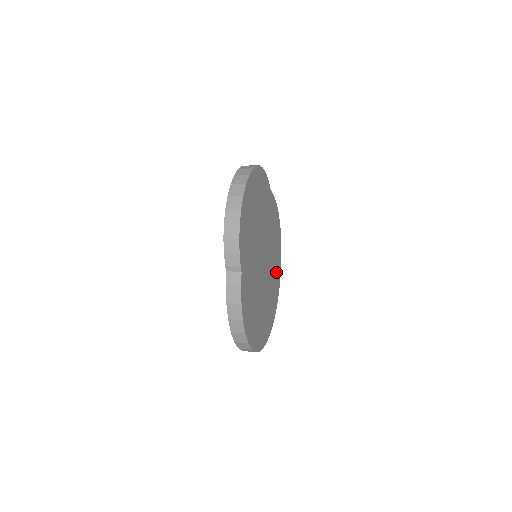
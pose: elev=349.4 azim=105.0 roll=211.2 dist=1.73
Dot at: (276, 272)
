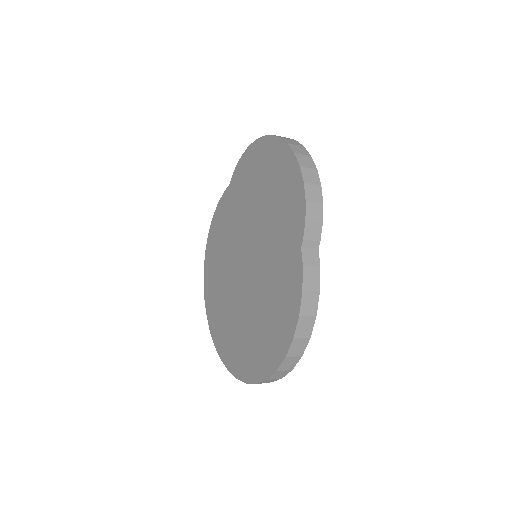
Dot at: occluded
